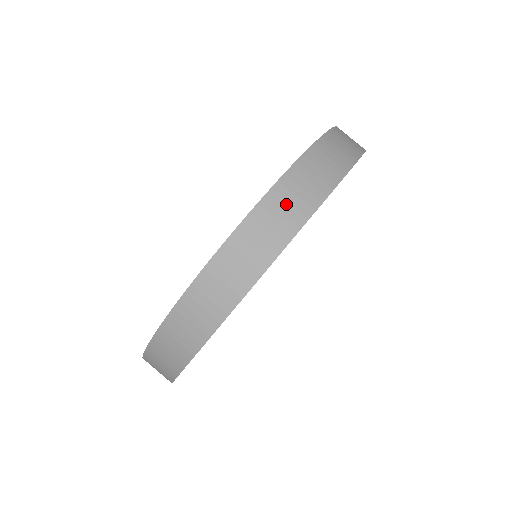
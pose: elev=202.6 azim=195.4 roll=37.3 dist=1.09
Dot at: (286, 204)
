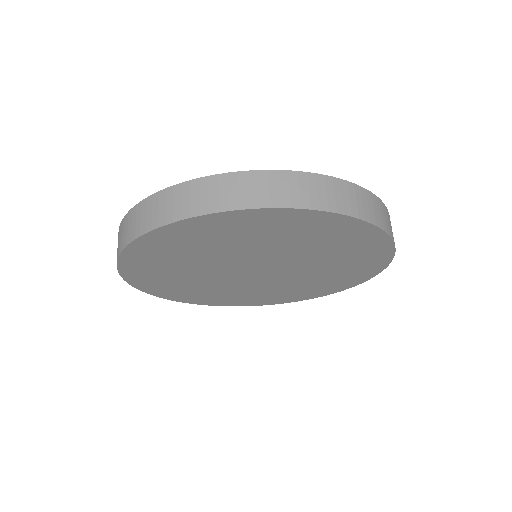
Dot at: (127, 227)
